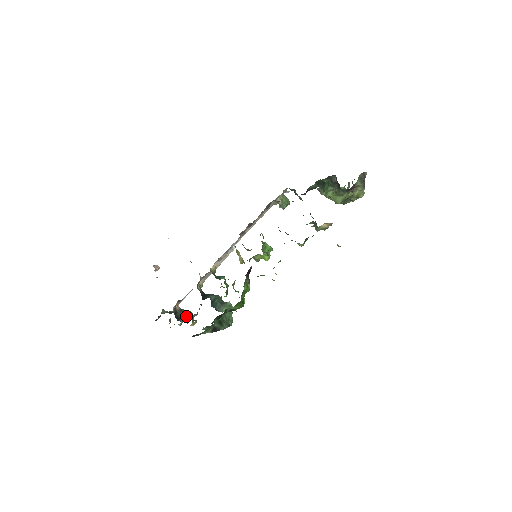
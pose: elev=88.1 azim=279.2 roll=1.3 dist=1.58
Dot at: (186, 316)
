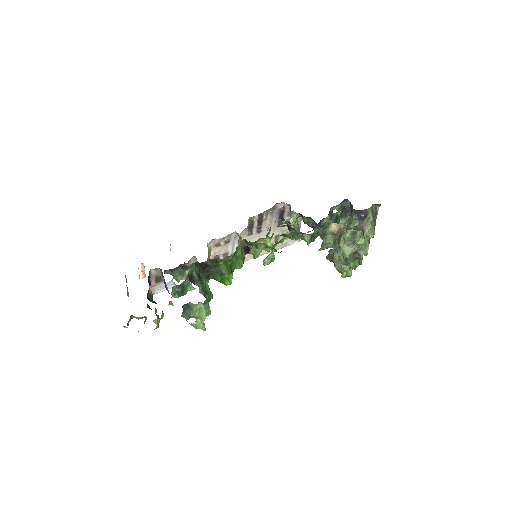
Dot at: (155, 302)
